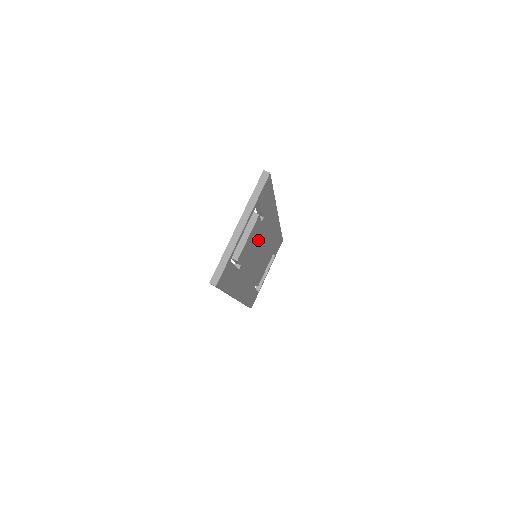
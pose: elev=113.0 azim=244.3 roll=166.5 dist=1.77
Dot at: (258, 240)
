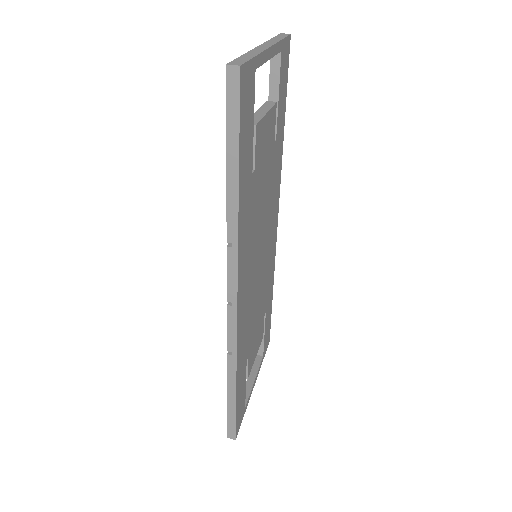
Dot at: (266, 190)
